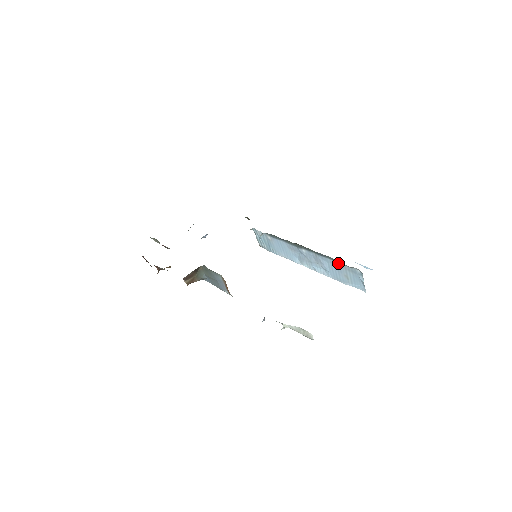
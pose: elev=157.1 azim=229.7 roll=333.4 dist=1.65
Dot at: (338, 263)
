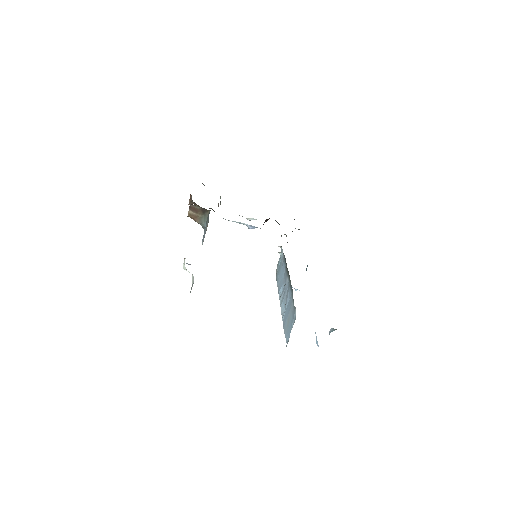
Dot at: (293, 300)
